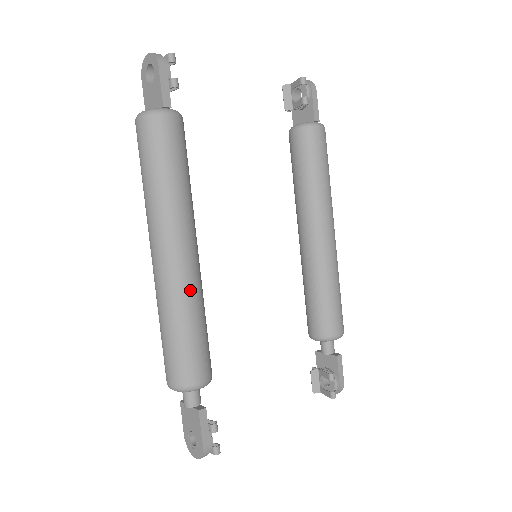
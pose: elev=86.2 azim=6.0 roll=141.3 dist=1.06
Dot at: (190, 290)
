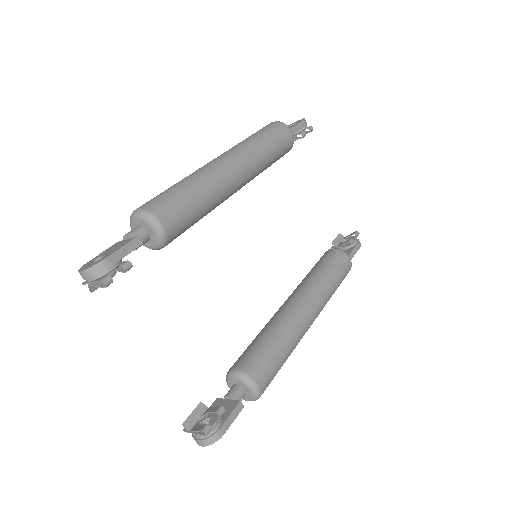
Dot at: (219, 184)
